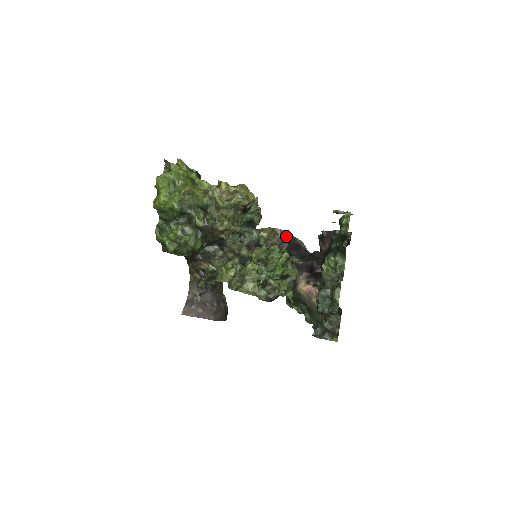
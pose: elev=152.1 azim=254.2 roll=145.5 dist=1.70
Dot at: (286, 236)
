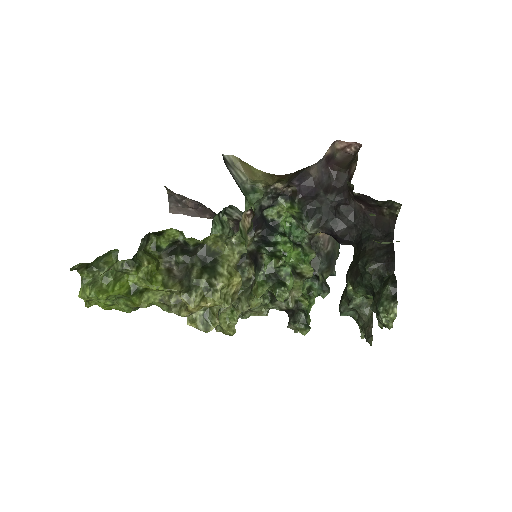
Dot at: (295, 174)
